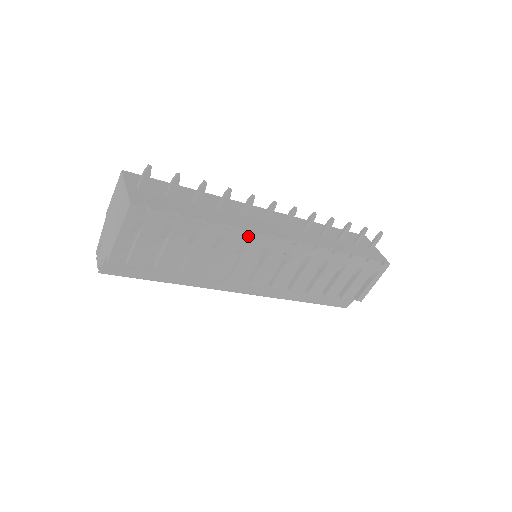
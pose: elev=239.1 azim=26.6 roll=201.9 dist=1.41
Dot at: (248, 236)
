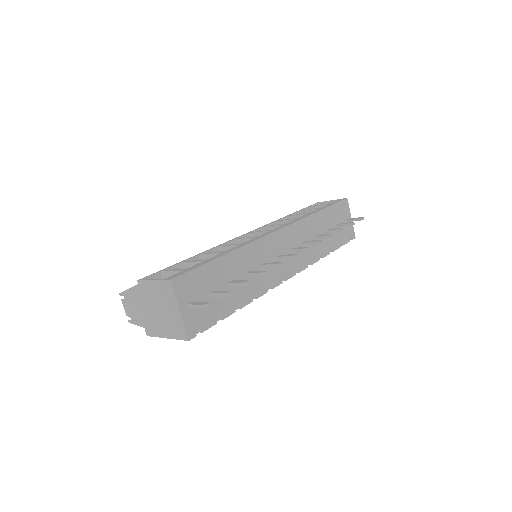
Dot at: occluded
